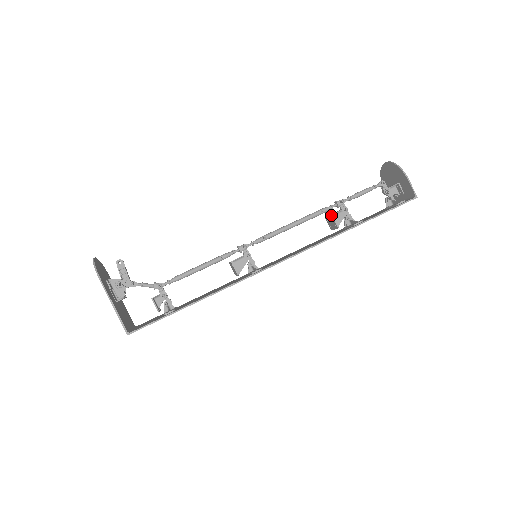
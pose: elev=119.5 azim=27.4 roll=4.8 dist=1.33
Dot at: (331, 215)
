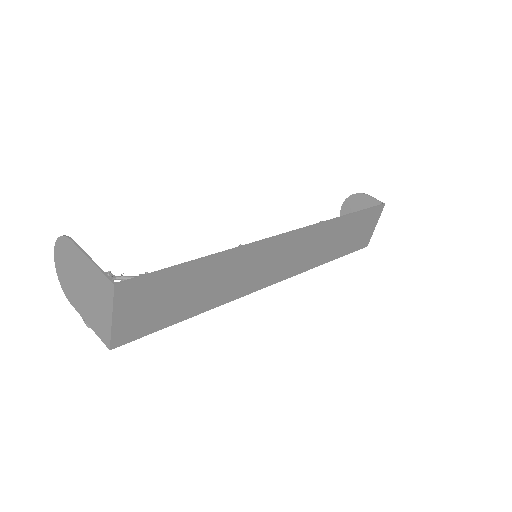
Dot at: occluded
